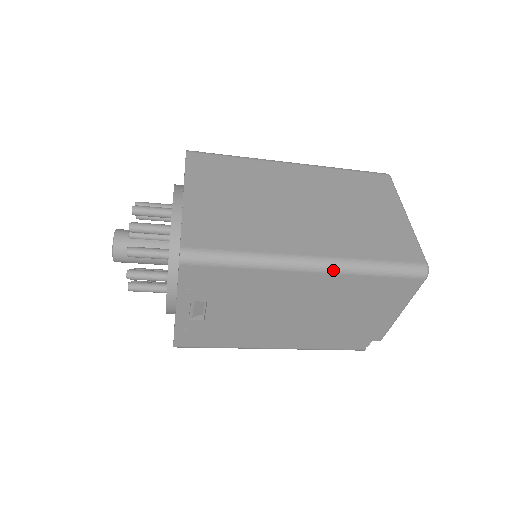
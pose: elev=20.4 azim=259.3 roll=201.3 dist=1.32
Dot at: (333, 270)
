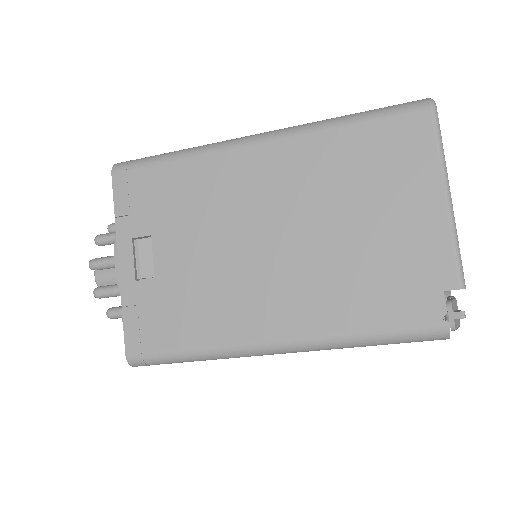
Dot at: (287, 133)
